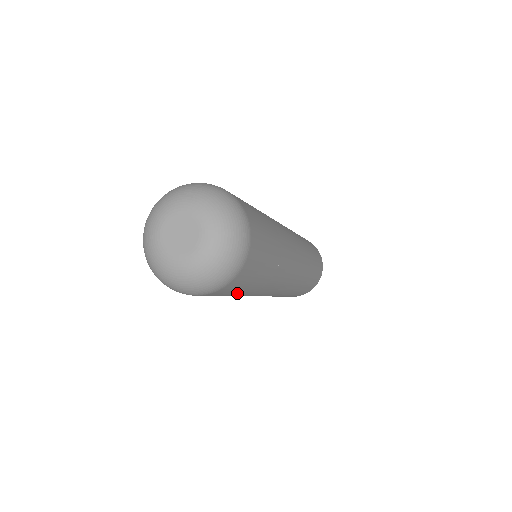
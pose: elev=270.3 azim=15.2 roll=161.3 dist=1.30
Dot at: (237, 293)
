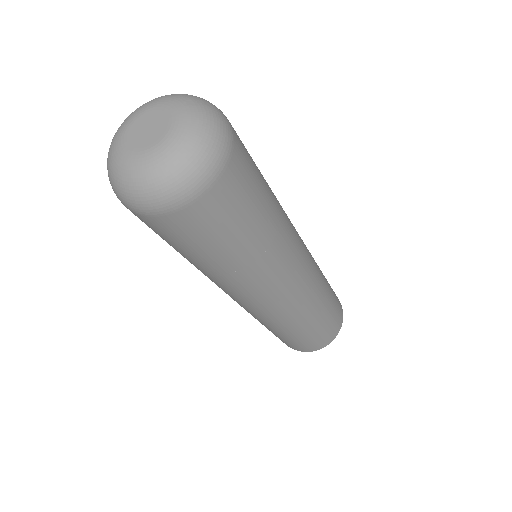
Dot at: (180, 250)
